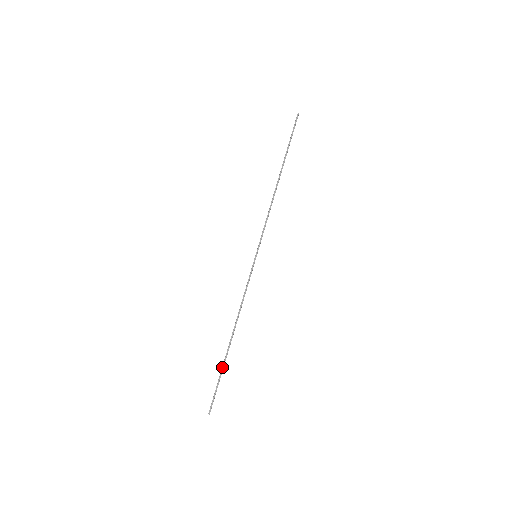
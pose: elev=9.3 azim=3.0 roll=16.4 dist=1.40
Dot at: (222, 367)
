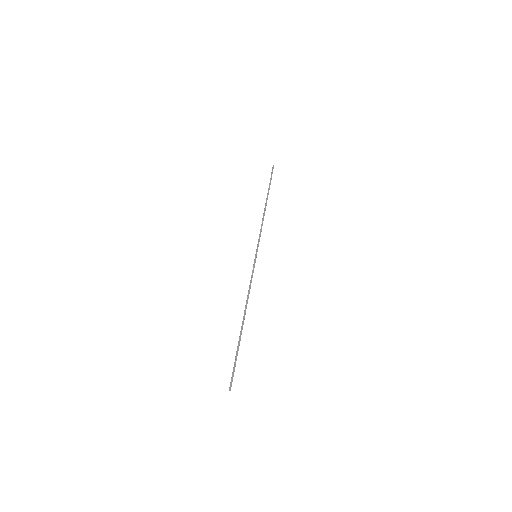
Dot at: (238, 345)
